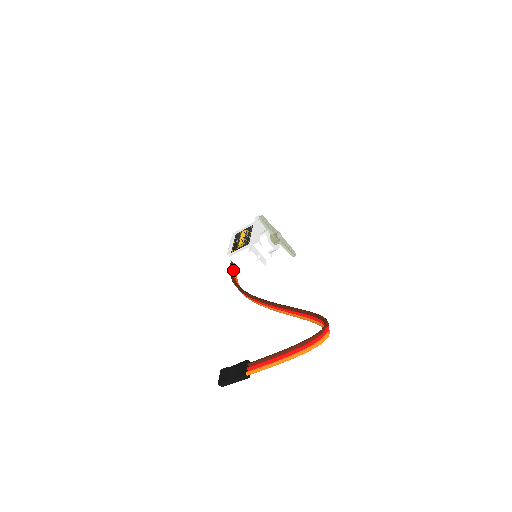
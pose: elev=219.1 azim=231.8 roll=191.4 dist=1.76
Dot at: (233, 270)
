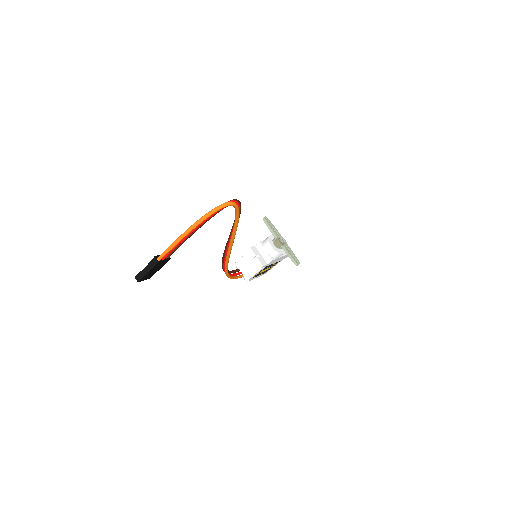
Dot at: (235, 273)
